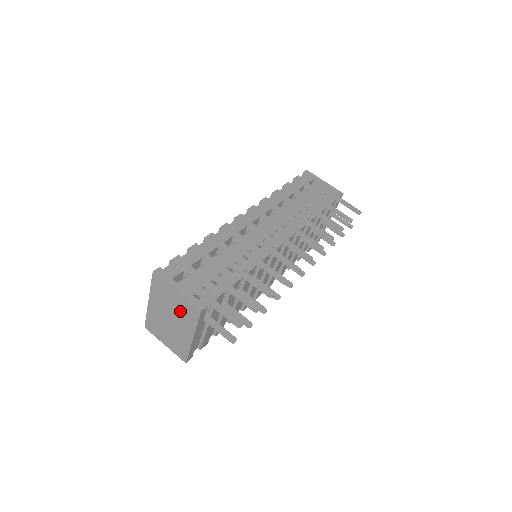
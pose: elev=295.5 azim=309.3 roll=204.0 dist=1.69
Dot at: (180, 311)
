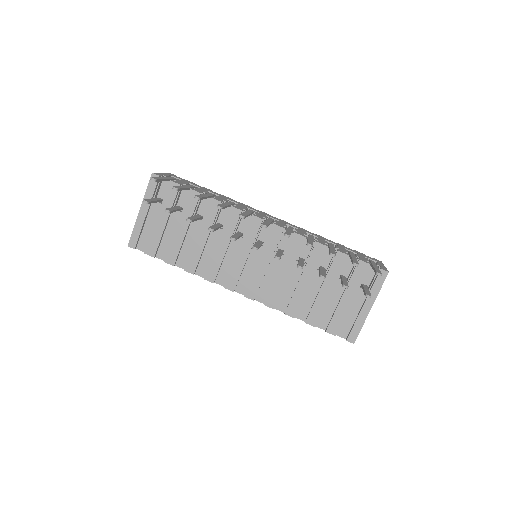
Dot at: occluded
